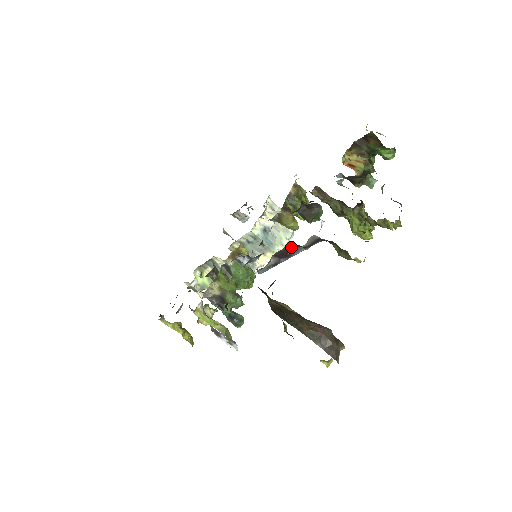
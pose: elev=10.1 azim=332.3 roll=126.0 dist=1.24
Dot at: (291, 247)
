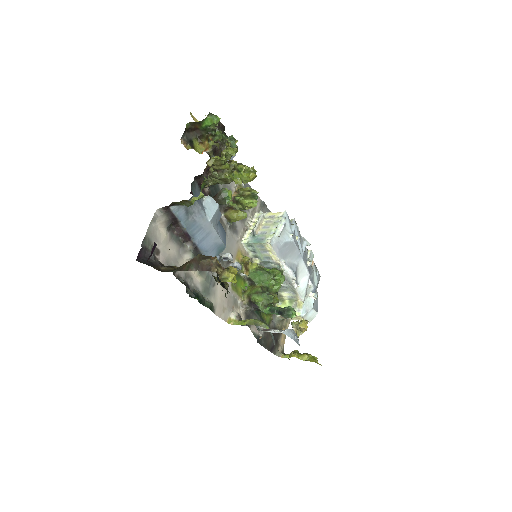
Dot at: (179, 228)
